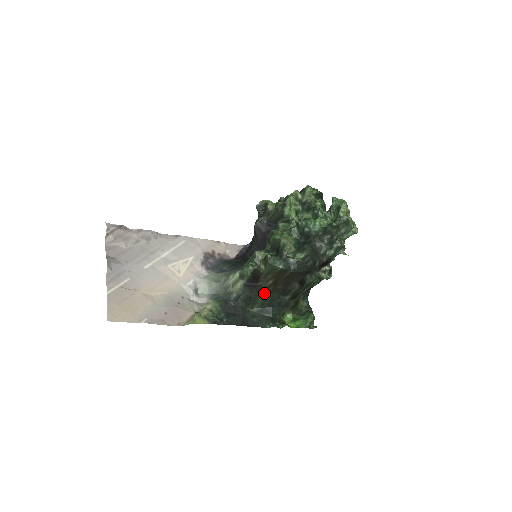
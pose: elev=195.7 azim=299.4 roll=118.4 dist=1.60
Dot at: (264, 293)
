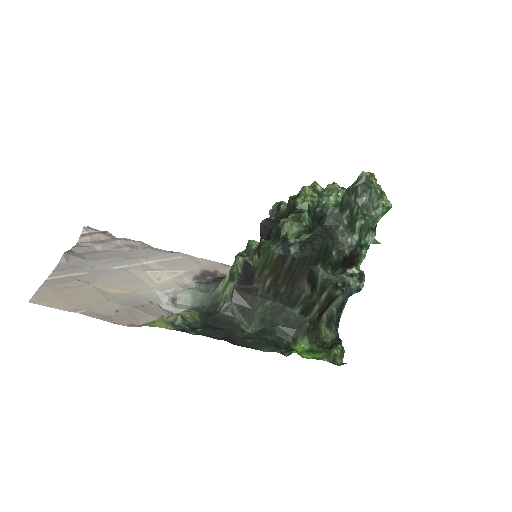
Dot at: (263, 302)
